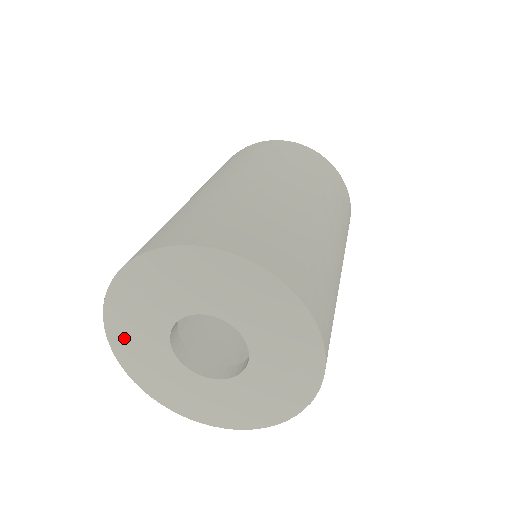
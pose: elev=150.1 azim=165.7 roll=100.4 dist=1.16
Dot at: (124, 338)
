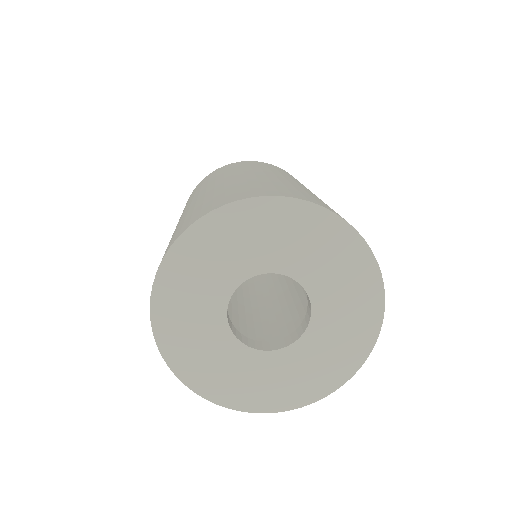
Dot at: (216, 384)
